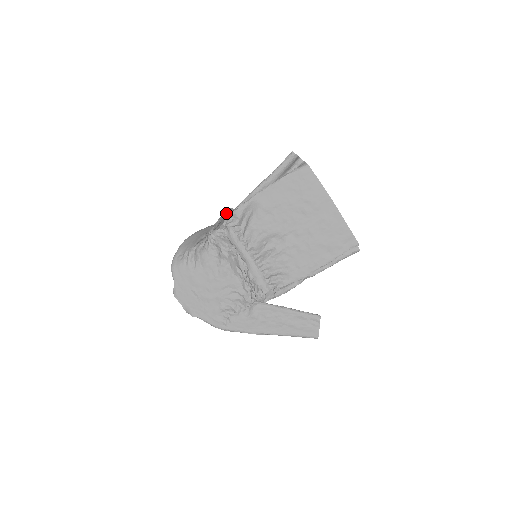
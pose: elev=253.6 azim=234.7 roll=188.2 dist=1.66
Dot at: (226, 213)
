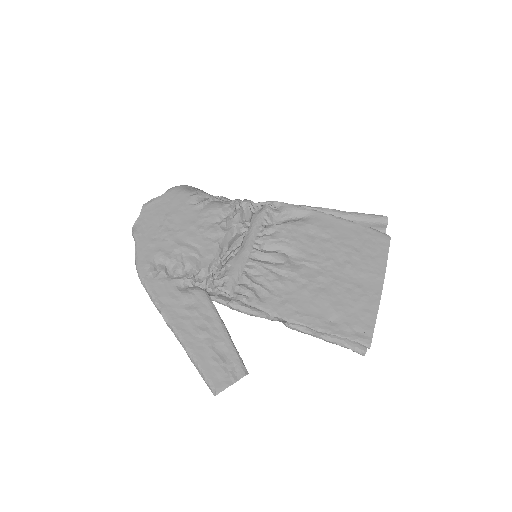
Dot at: occluded
